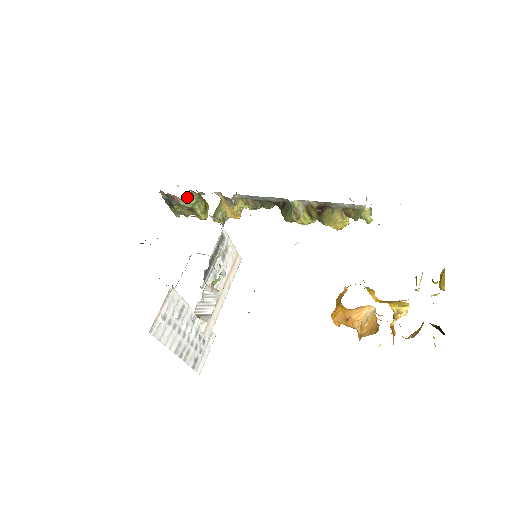
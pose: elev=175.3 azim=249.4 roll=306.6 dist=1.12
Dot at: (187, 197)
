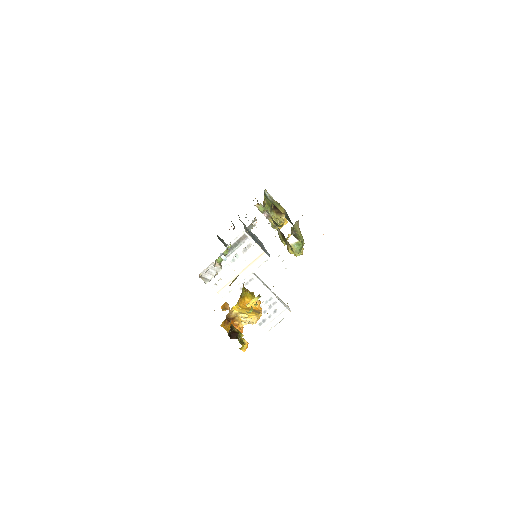
Dot at: (258, 206)
